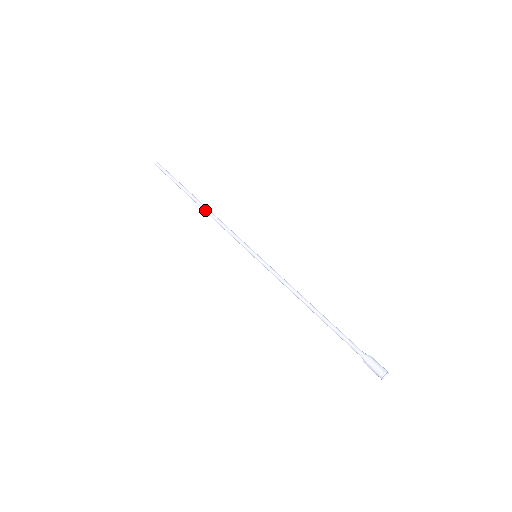
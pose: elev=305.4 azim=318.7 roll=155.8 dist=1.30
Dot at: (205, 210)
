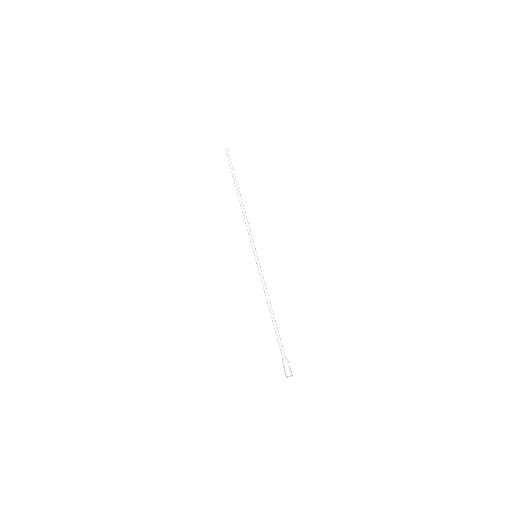
Dot at: (240, 204)
